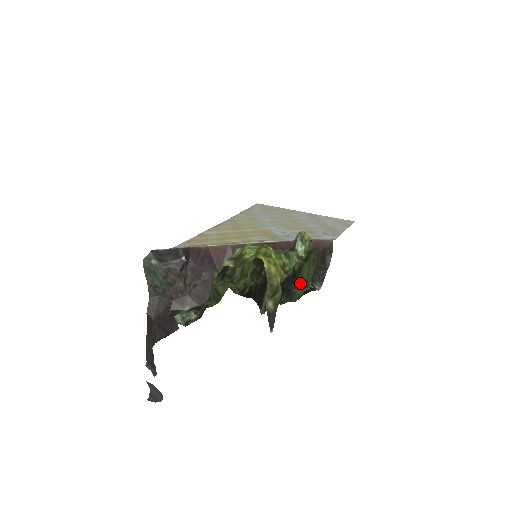
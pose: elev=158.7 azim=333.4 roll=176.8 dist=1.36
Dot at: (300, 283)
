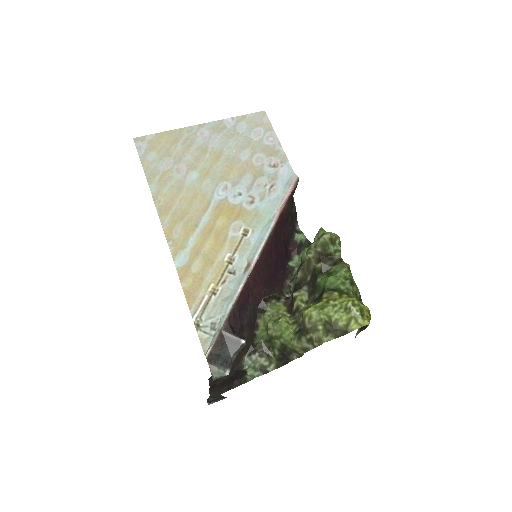
Dot at: occluded
